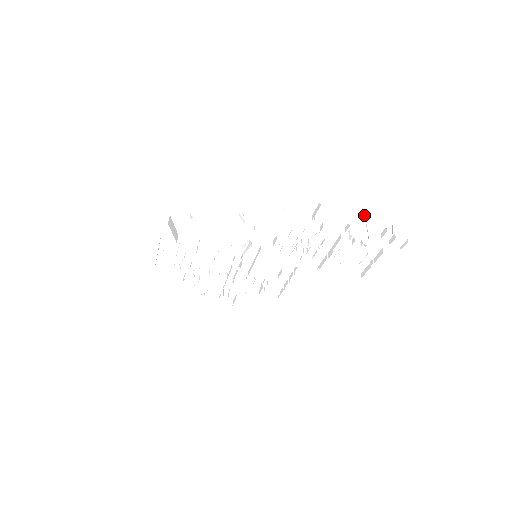
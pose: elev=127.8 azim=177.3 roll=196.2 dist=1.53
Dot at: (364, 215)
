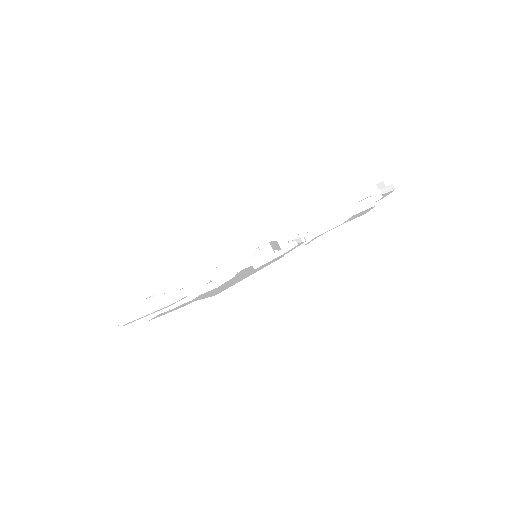
Dot at: occluded
